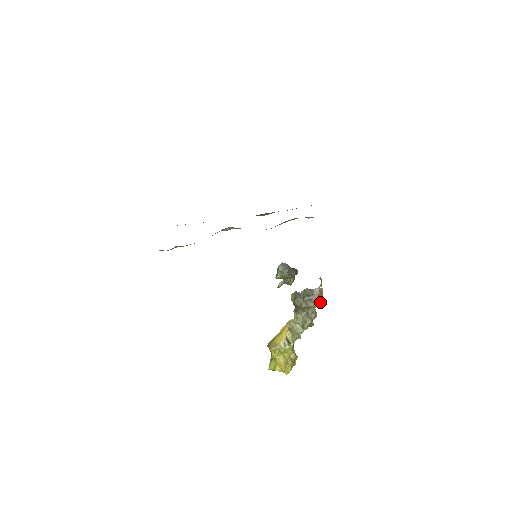
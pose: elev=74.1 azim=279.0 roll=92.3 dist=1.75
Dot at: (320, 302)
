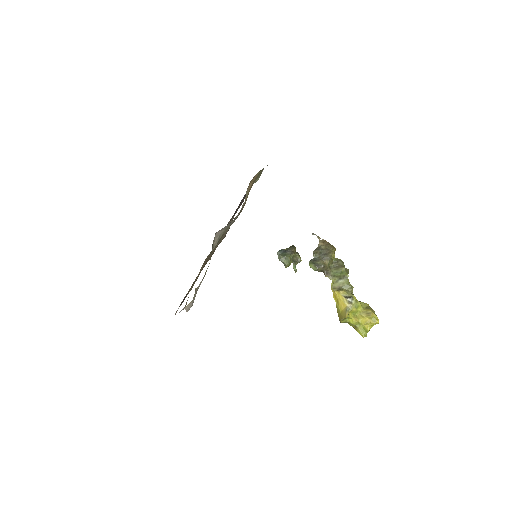
Dot at: (333, 249)
